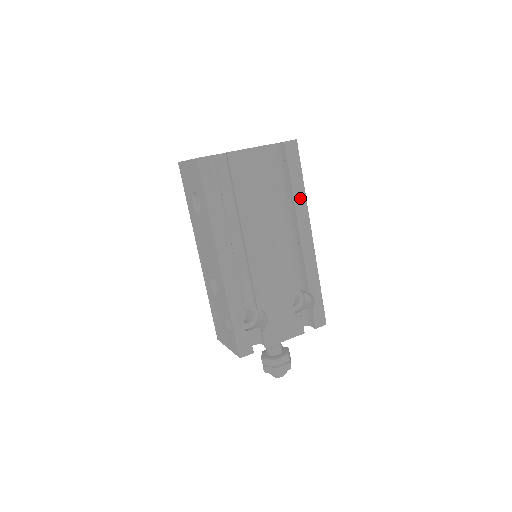
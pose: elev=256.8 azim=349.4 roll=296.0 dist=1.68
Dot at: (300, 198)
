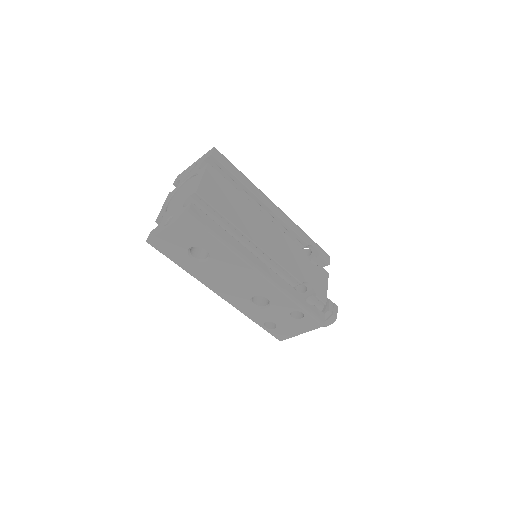
Dot at: (251, 186)
